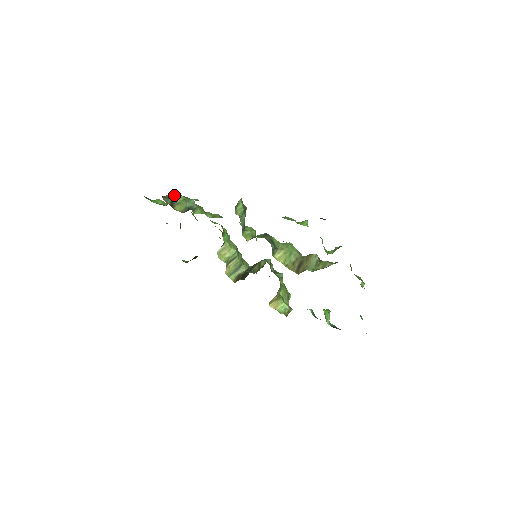
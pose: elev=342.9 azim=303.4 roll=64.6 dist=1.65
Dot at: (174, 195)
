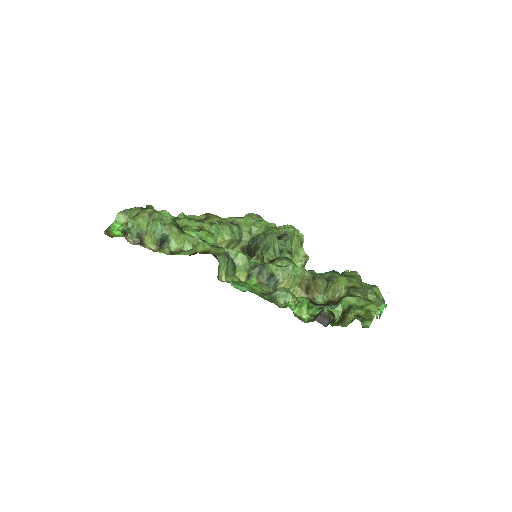
Dot at: (135, 225)
